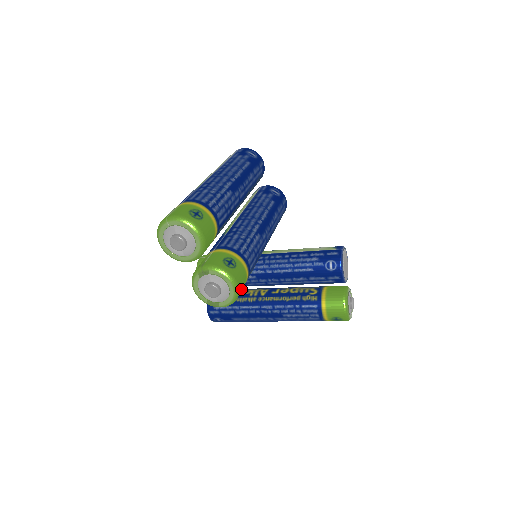
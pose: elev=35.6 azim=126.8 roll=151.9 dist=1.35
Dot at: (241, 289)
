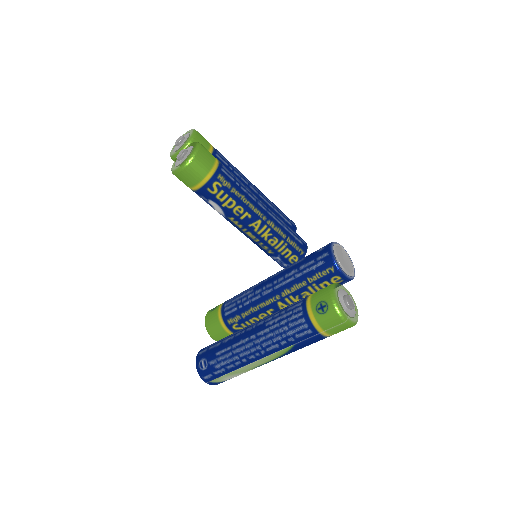
Dot at: (203, 158)
